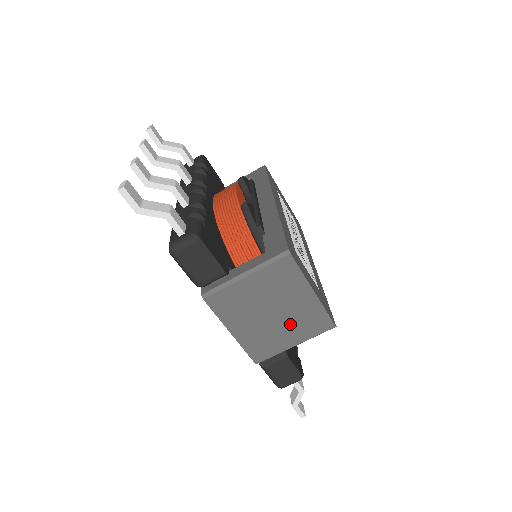
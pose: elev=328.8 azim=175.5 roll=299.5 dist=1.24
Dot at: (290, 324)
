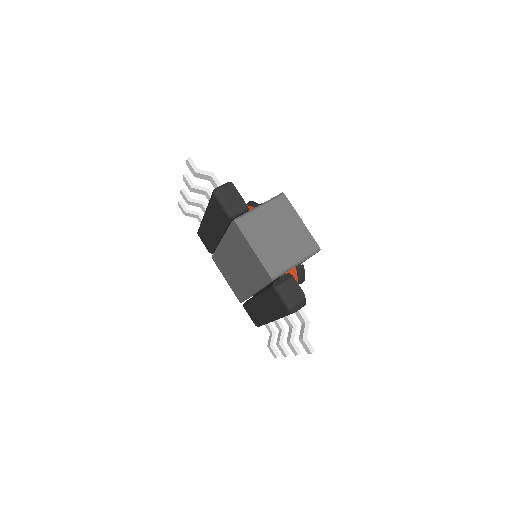
Dot at: (291, 244)
